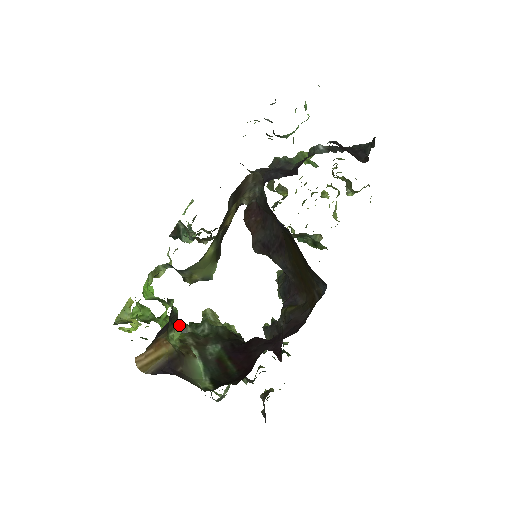
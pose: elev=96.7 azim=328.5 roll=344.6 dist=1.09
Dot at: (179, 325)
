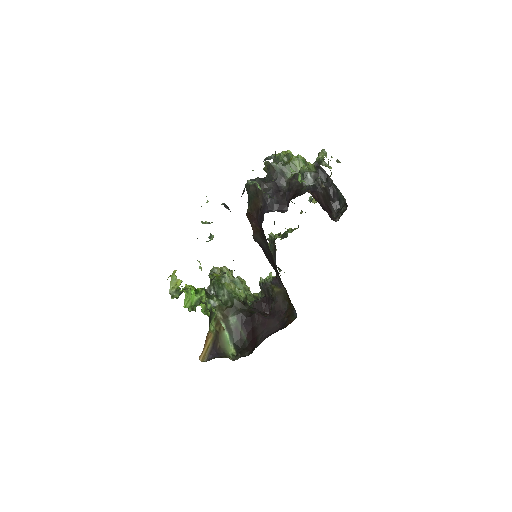
Dot at: (213, 315)
